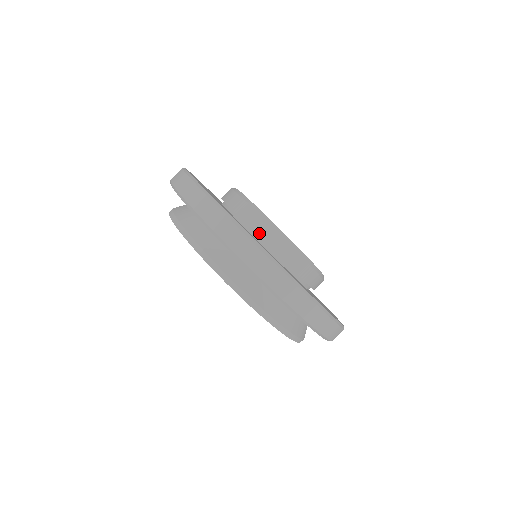
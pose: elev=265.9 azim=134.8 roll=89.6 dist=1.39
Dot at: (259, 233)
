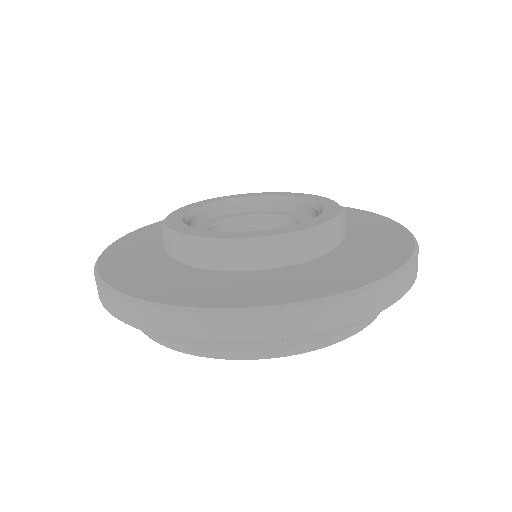
Dot at: (226, 265)
